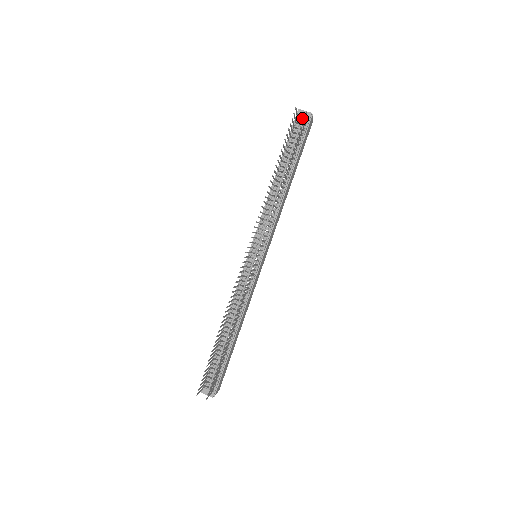
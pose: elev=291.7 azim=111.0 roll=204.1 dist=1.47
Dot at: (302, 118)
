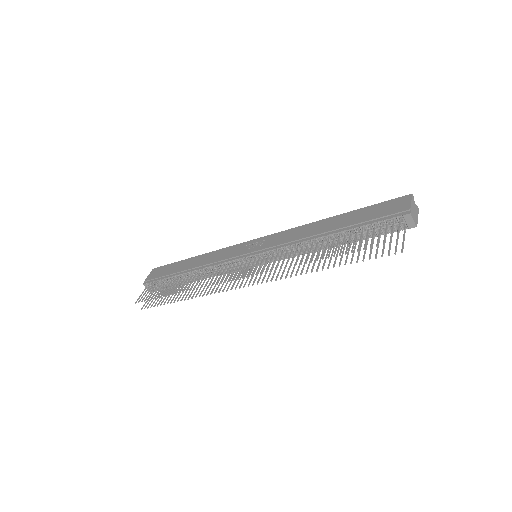
Dot at: (403, 222)
